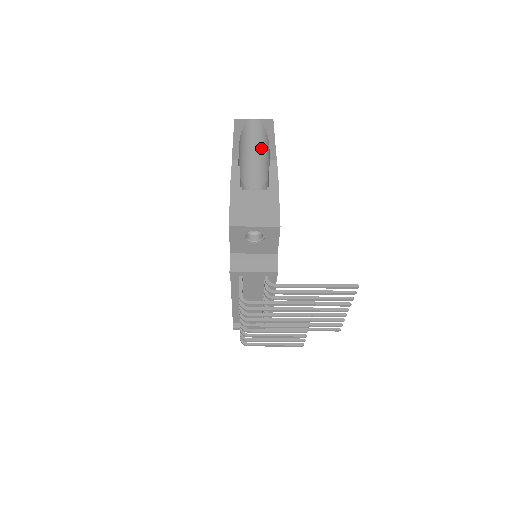
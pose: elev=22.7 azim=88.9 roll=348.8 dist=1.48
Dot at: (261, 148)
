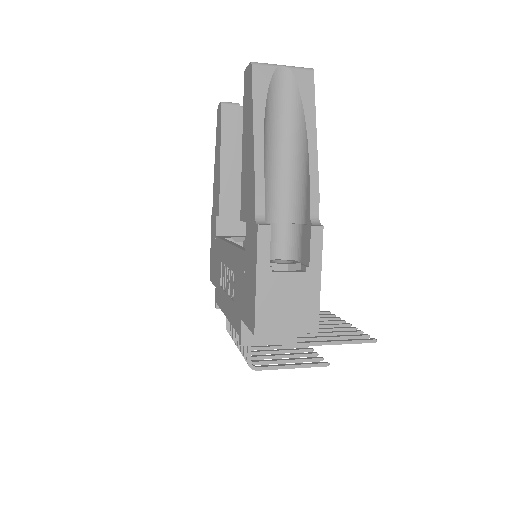
Dot at: (292, 142)
